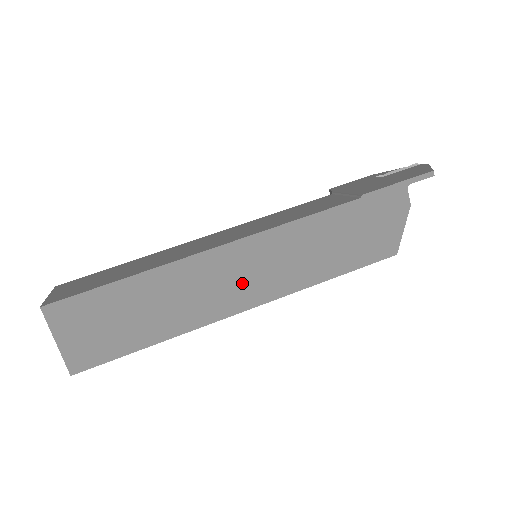
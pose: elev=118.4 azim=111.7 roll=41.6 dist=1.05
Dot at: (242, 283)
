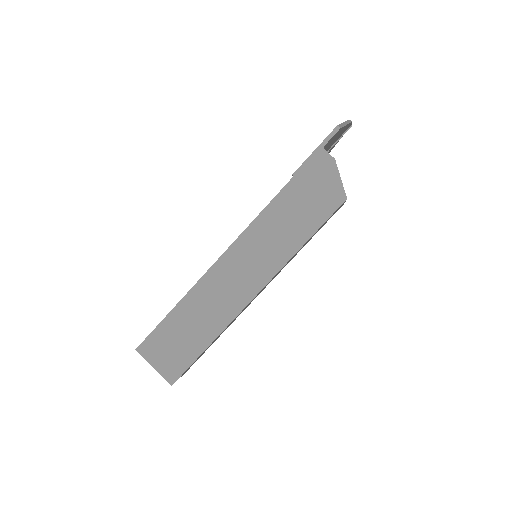
Dot at: (244, 278)
